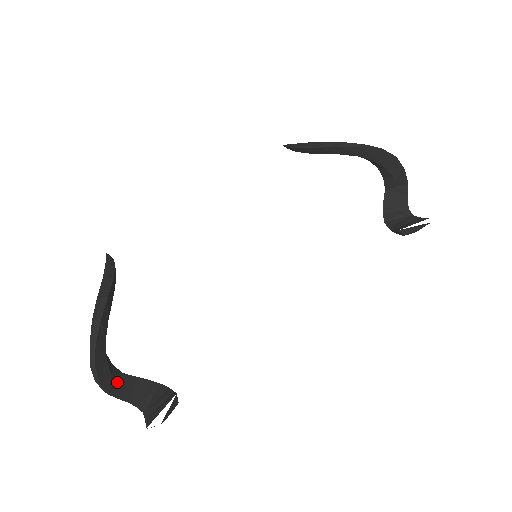
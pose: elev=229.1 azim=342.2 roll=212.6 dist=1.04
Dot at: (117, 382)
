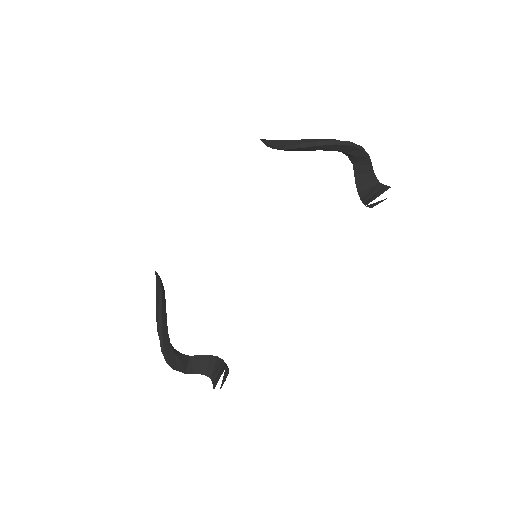
Dot at: (188, 363)
